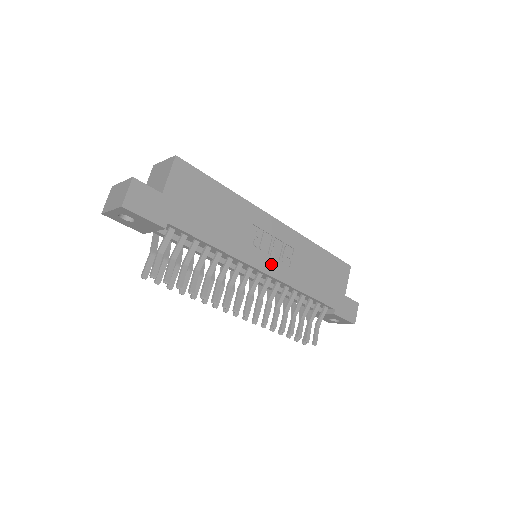
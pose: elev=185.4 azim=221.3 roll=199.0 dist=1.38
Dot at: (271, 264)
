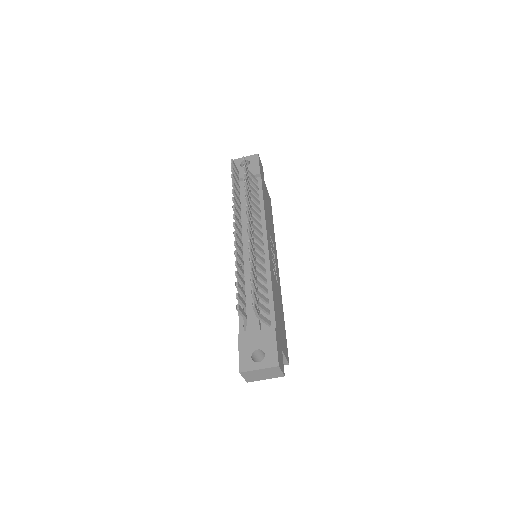
Dot at: (270, 253)
